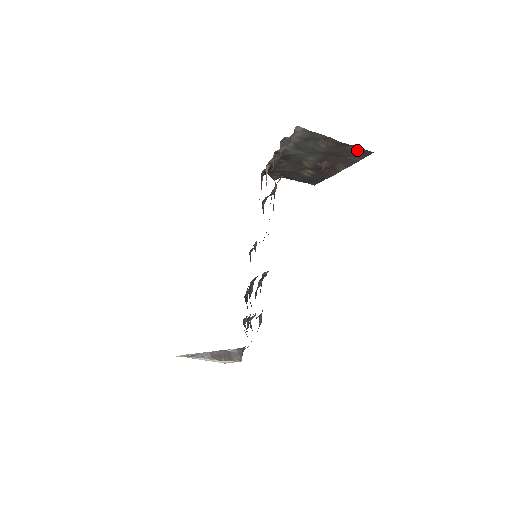
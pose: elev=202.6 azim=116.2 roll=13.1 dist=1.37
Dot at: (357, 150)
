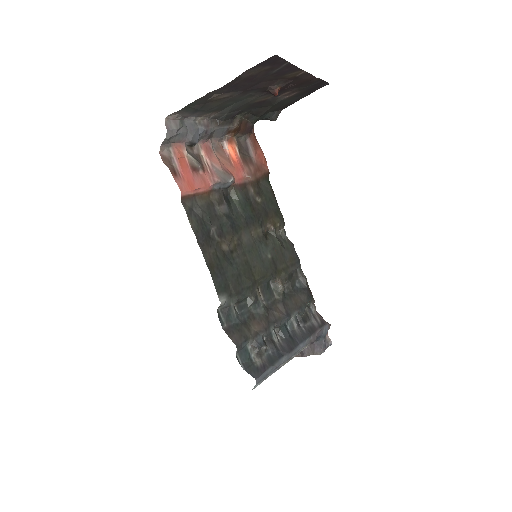
Dot at: (257, 69)
